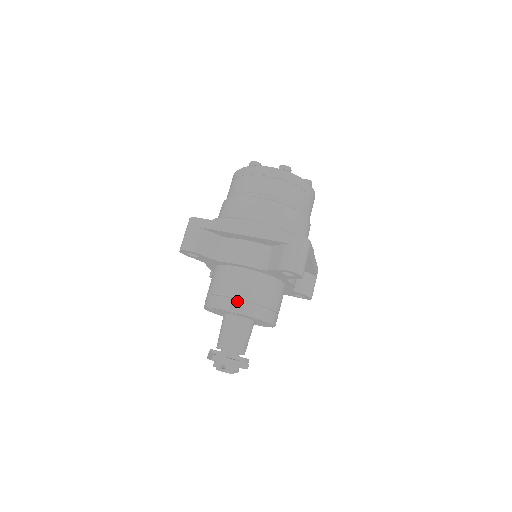
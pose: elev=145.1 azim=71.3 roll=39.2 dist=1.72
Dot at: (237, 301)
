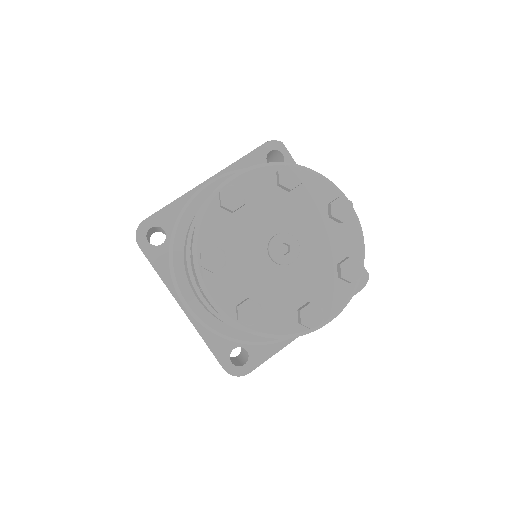
Dot at: occluded
